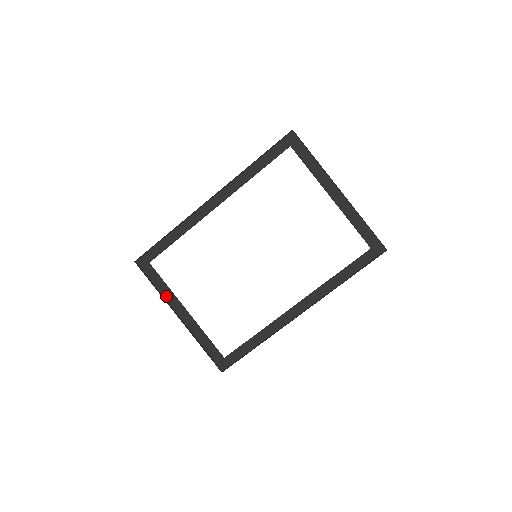
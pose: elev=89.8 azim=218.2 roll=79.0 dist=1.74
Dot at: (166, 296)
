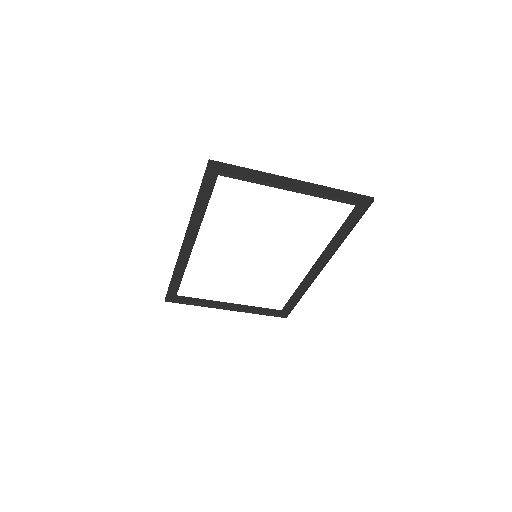
Dot at: (207, 304)
